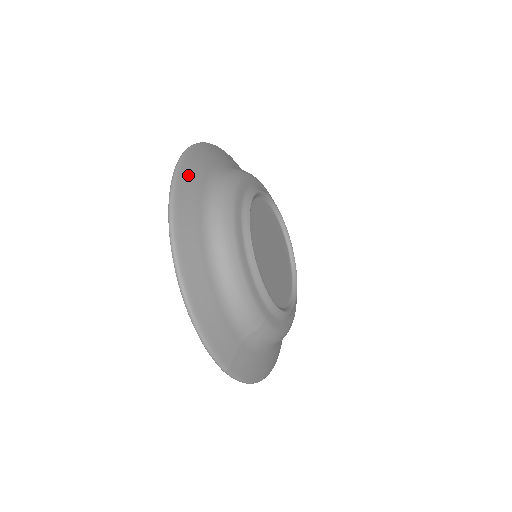
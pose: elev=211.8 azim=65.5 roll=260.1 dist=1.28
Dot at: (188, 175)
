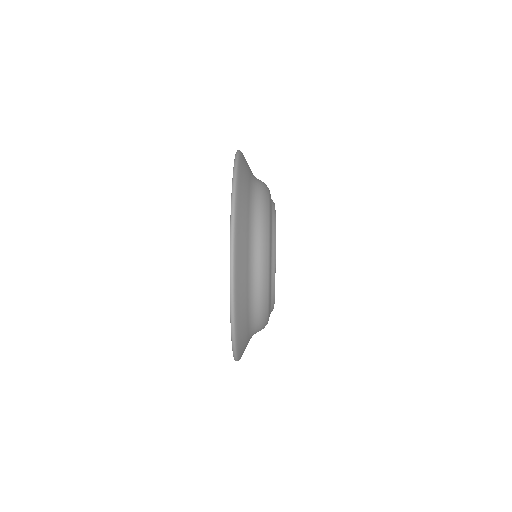
Dot at: (242, 348)
